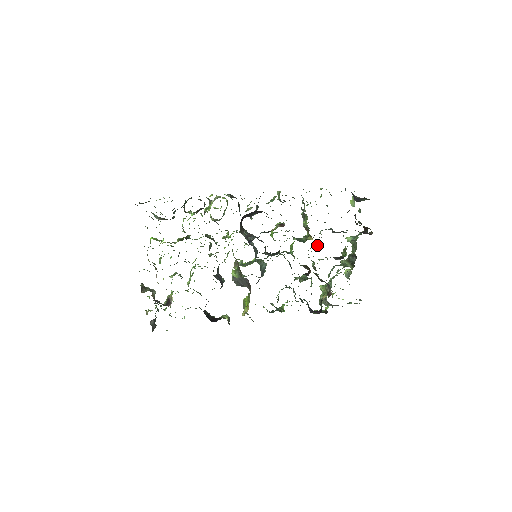
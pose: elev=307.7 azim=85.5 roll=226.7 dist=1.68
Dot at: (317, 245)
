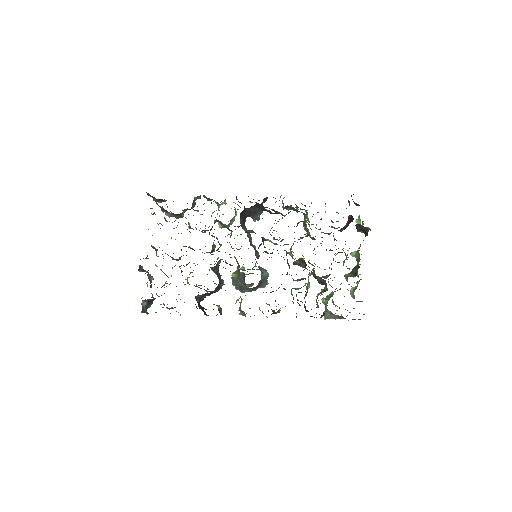
Dot at: occluded
